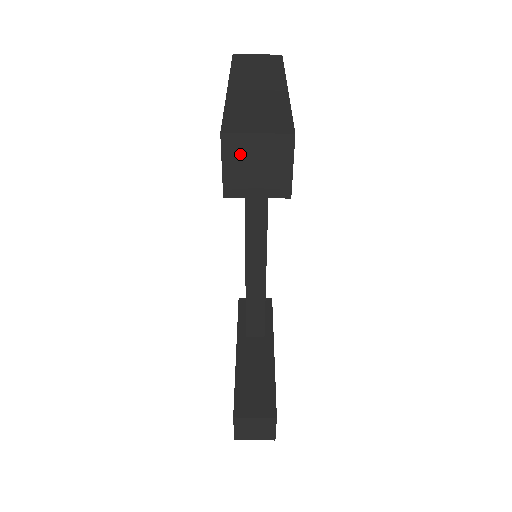
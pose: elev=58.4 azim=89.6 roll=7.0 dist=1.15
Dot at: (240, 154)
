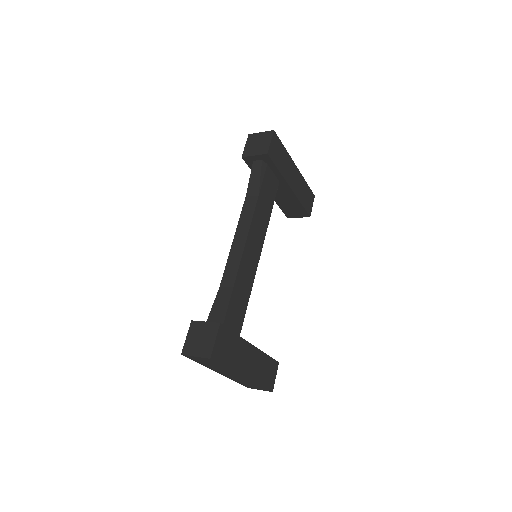
Dot at: occluded
